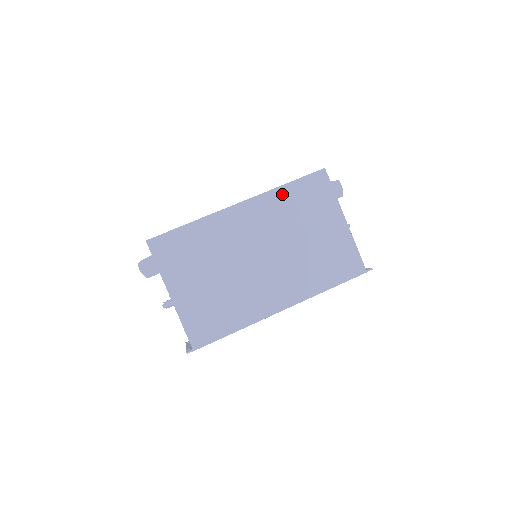
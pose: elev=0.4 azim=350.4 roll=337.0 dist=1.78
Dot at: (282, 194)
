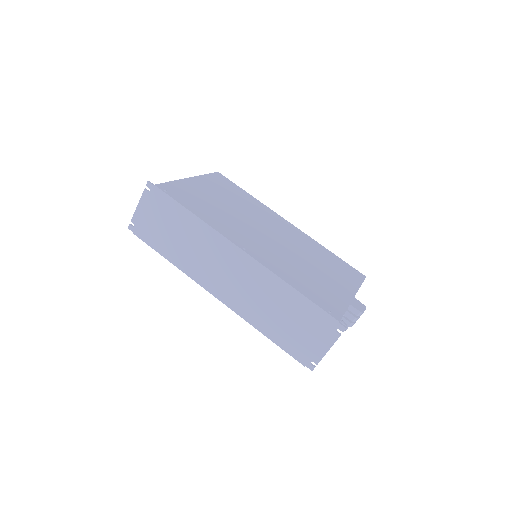
Dot at: (322, 249)
